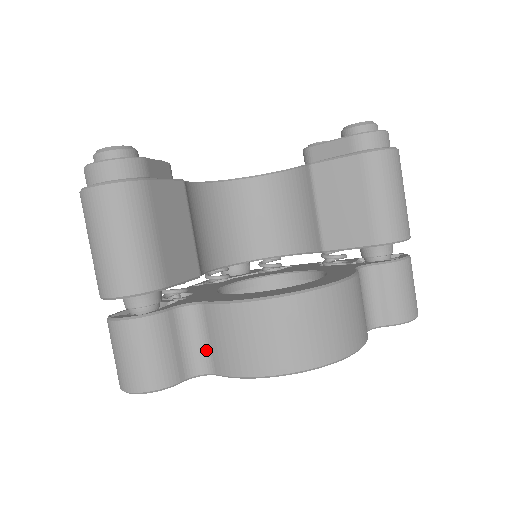
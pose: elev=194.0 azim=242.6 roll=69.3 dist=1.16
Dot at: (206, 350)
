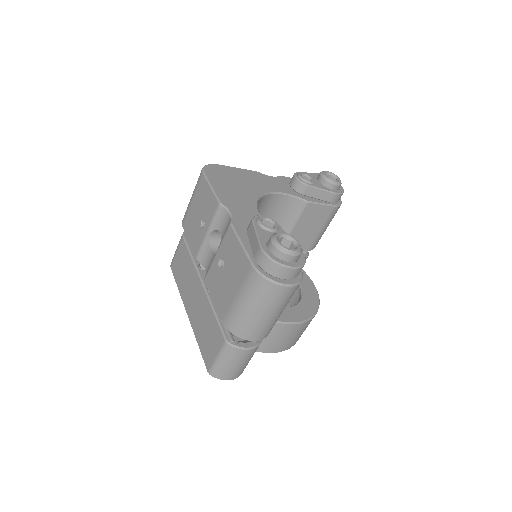
Dot at: occluded
